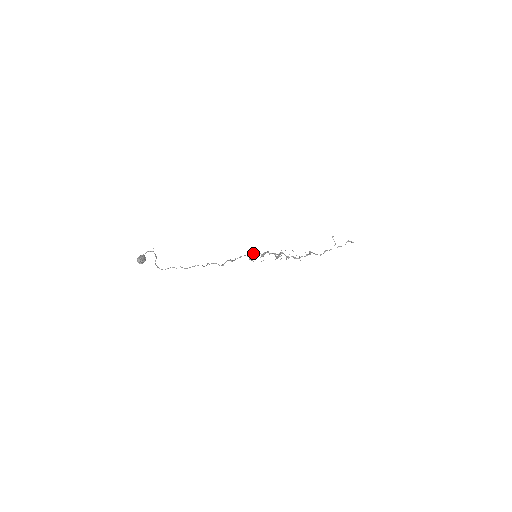
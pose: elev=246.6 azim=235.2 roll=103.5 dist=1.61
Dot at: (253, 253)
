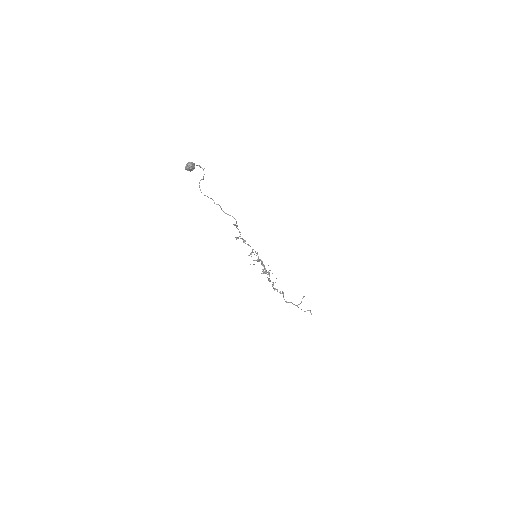
Dot at: (255, 251)
